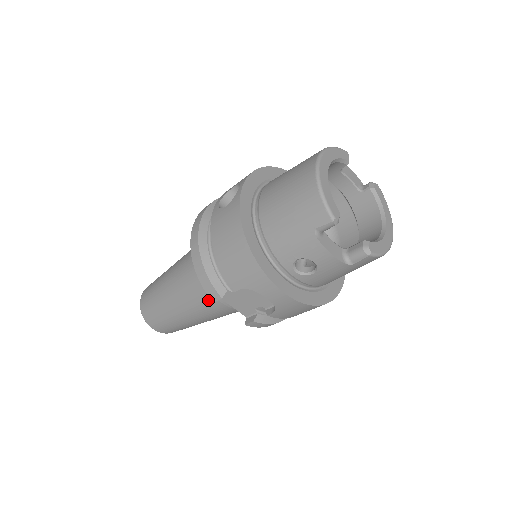
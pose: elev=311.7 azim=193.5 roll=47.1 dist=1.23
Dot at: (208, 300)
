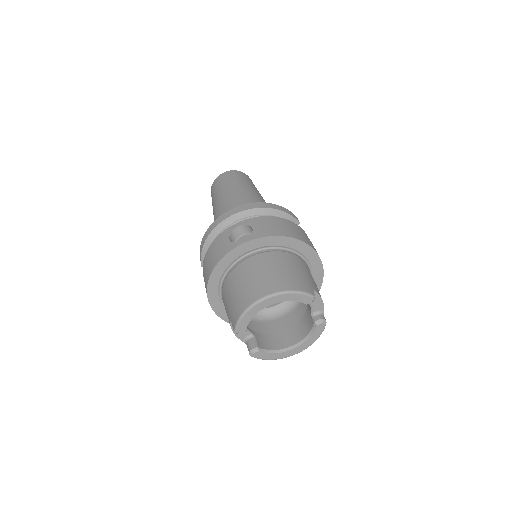
Dot at: occluded
